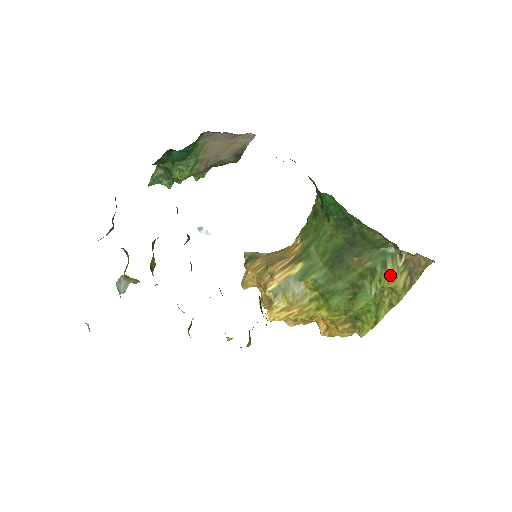
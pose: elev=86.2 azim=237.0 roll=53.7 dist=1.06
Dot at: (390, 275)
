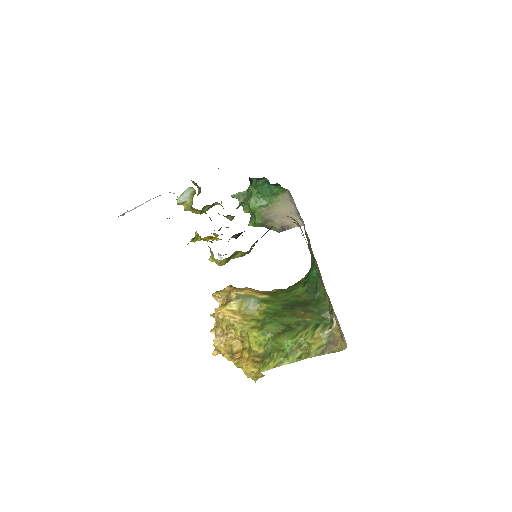
Dot at: (316, 334)
